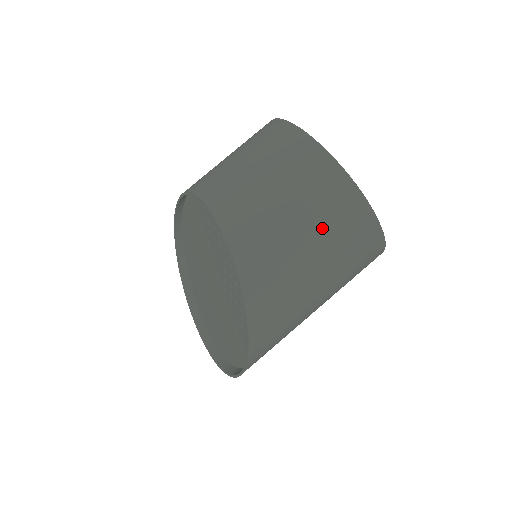
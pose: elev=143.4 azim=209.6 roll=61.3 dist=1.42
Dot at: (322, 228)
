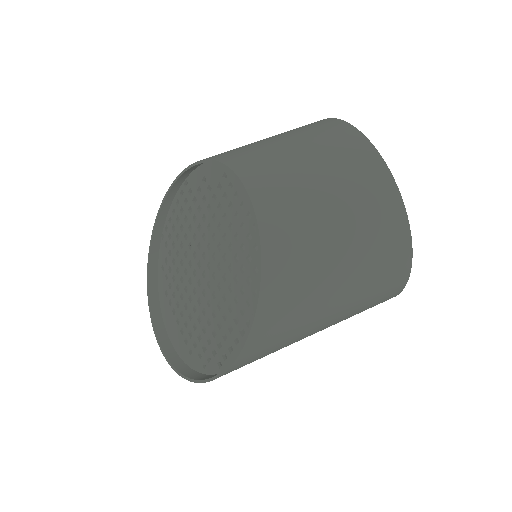
Dot at: (362, 266)
